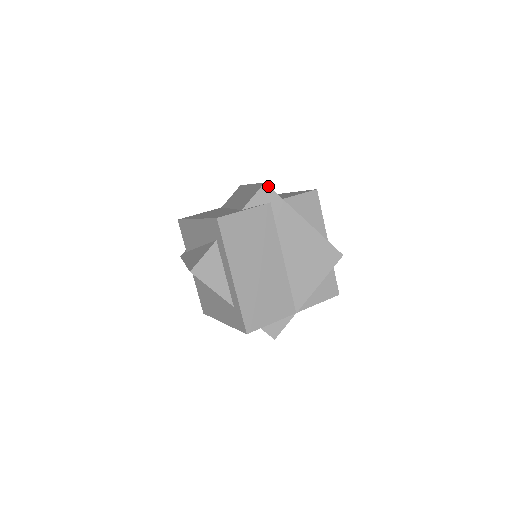
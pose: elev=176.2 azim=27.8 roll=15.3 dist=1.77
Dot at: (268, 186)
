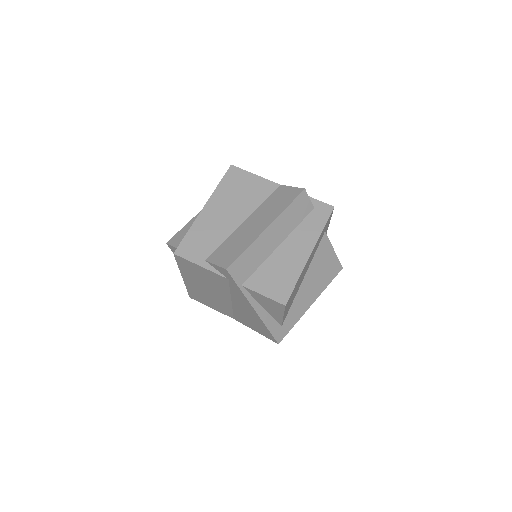
Dot at: (229, 273)
